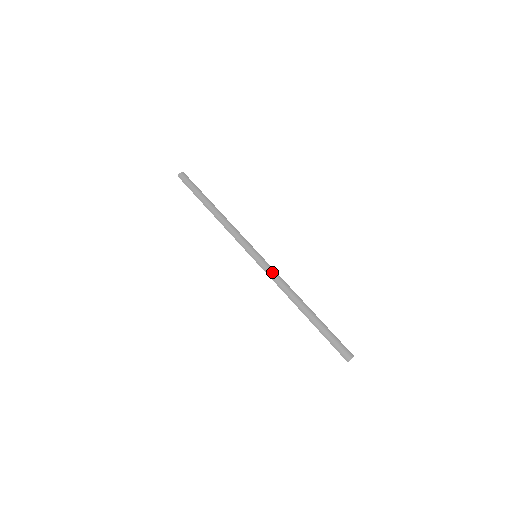
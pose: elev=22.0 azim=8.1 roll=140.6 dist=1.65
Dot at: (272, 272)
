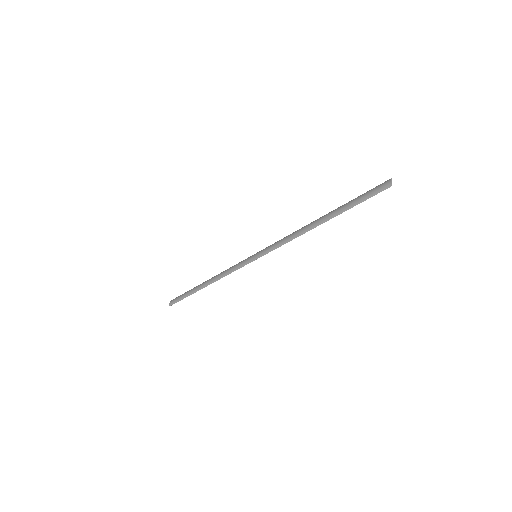
Dot at: (275, 244)
